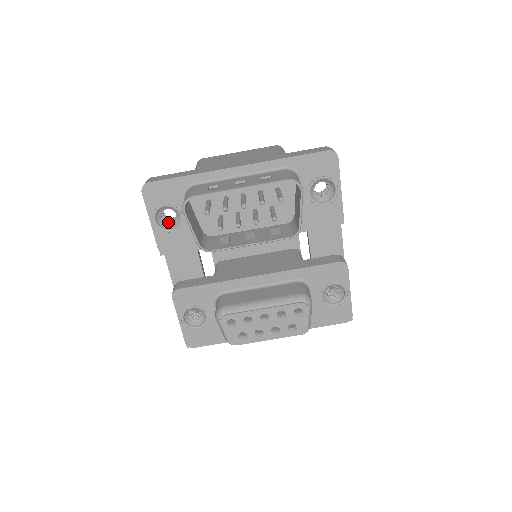
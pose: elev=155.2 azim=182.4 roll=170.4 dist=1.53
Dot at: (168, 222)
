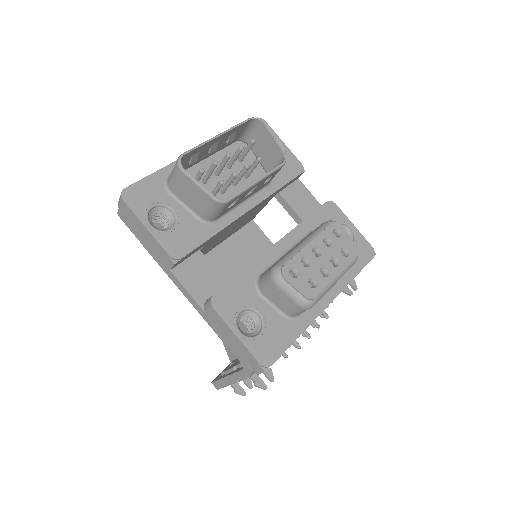
Dot at: occluded
